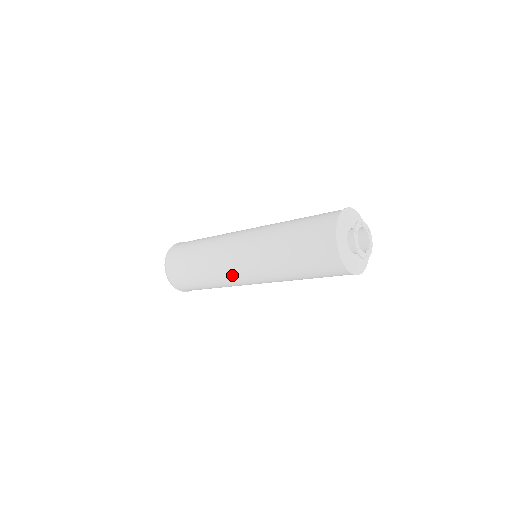
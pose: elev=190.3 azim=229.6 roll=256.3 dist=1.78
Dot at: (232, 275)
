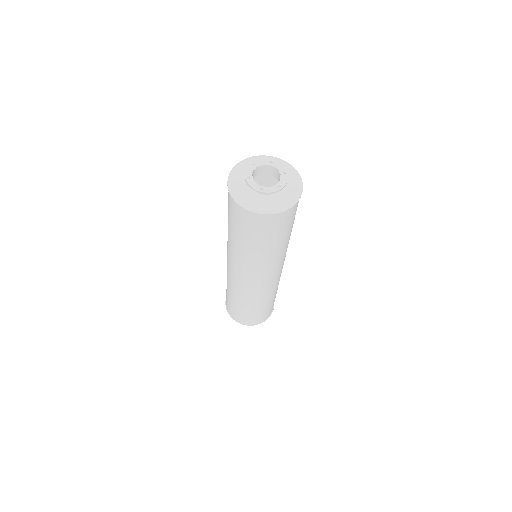
Dot at: (248, 287)
